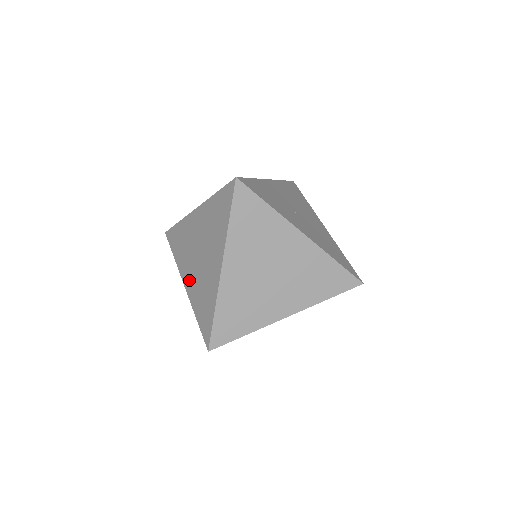
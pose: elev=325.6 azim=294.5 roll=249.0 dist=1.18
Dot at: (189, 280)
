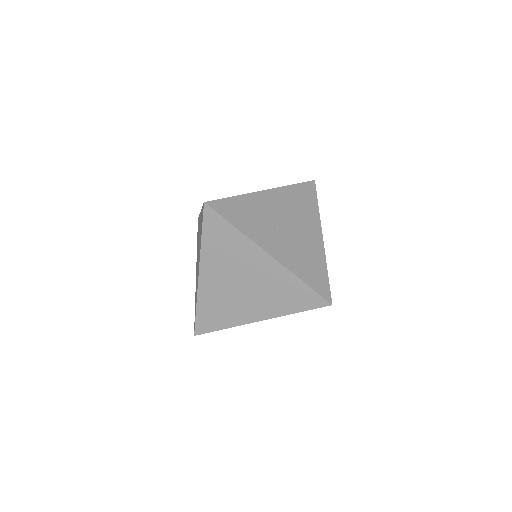
Dot at: (196, 270)
